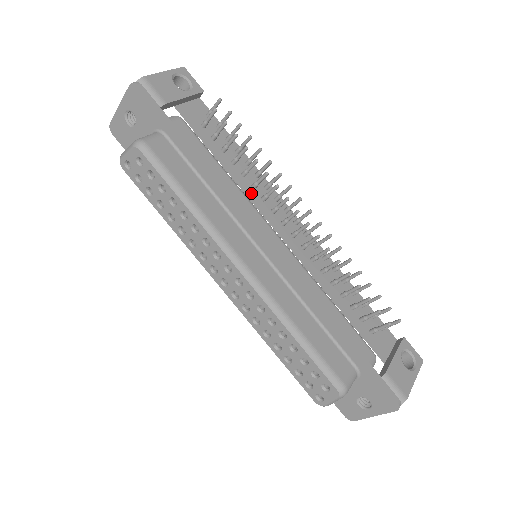
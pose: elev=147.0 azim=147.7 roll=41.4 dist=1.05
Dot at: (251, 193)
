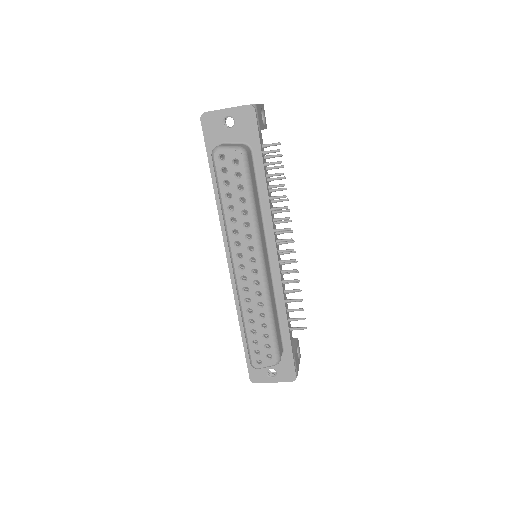
Dot at: occluded
